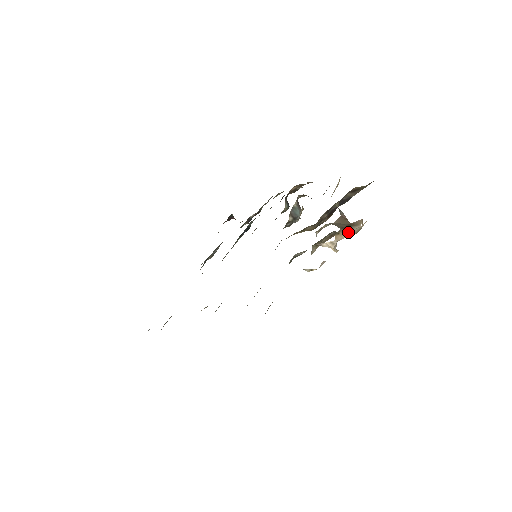
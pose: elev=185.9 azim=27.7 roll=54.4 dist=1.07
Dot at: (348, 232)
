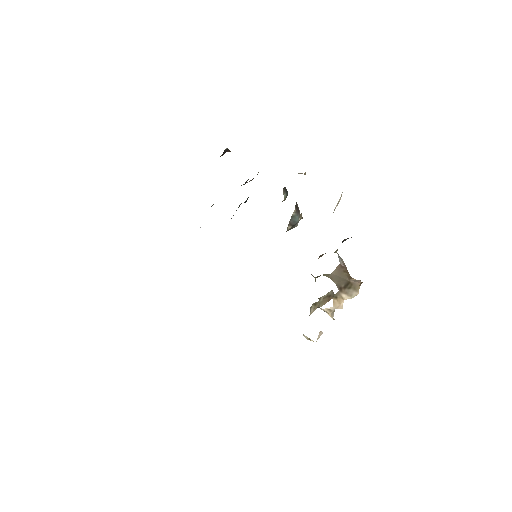
Dot at: (346, 291)
